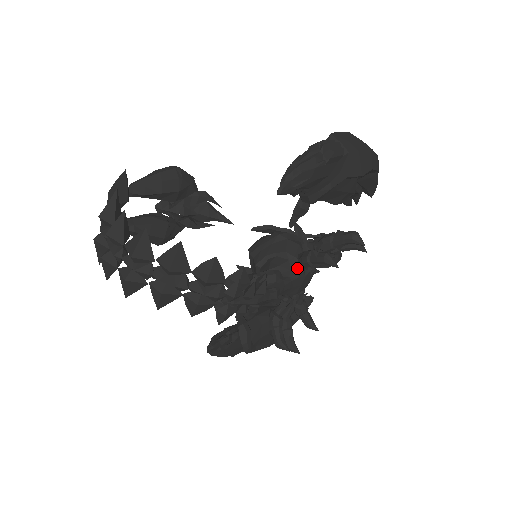
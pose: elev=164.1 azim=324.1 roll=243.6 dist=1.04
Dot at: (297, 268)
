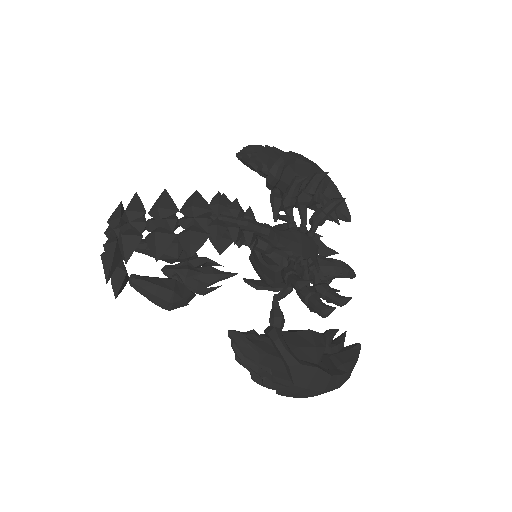
Dot at: (287, 224)
